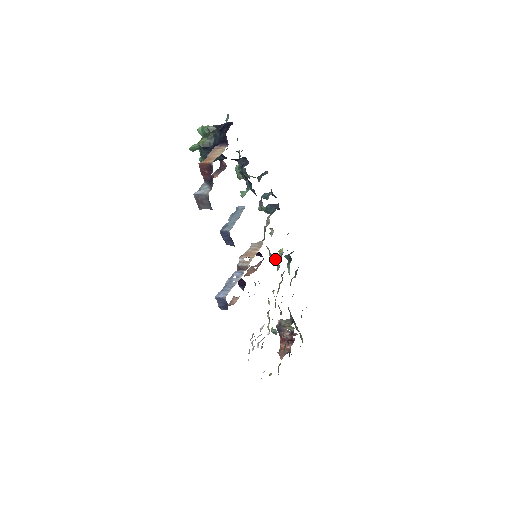
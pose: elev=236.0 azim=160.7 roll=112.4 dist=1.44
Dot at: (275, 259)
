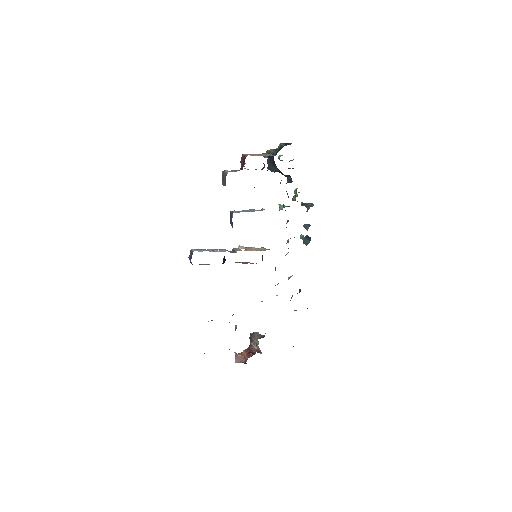
Dot at: occluded
